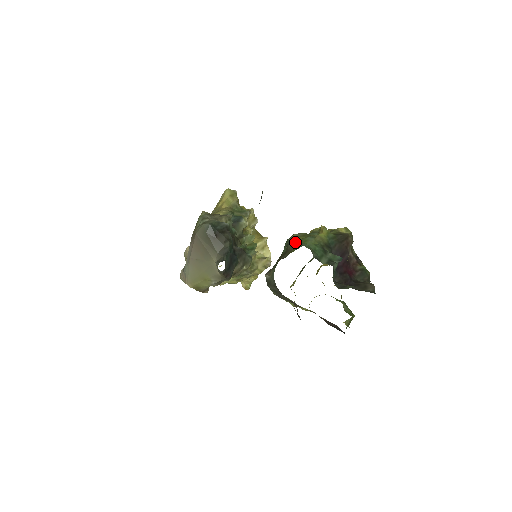
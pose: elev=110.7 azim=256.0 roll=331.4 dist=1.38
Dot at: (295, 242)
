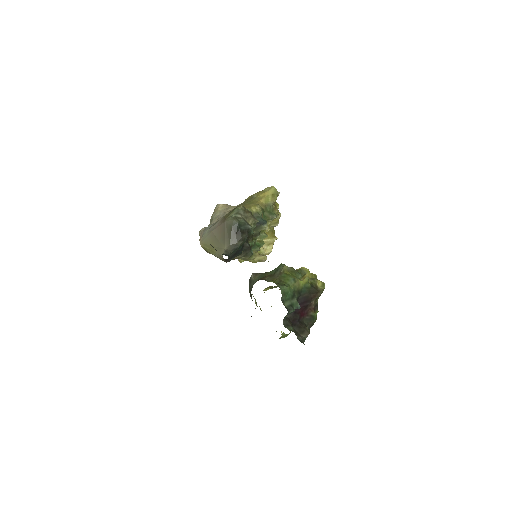
Dot at: (282, 274)
